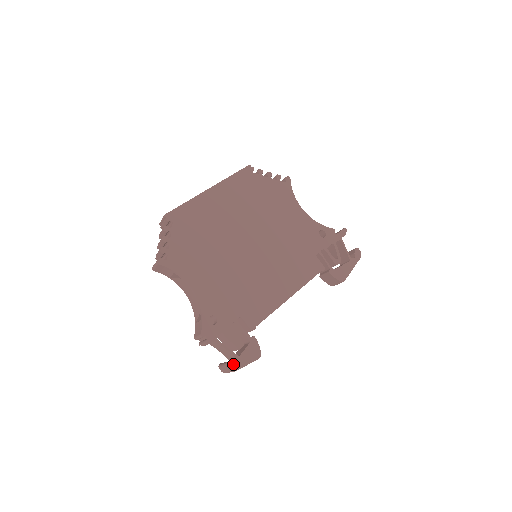
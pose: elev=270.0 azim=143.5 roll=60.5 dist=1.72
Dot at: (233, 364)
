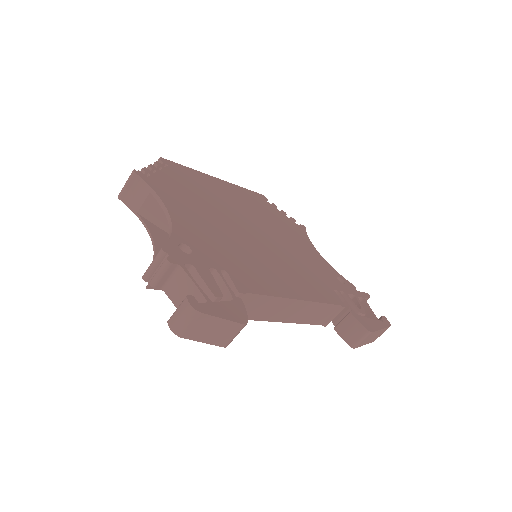
Dot at: (200, 303)
